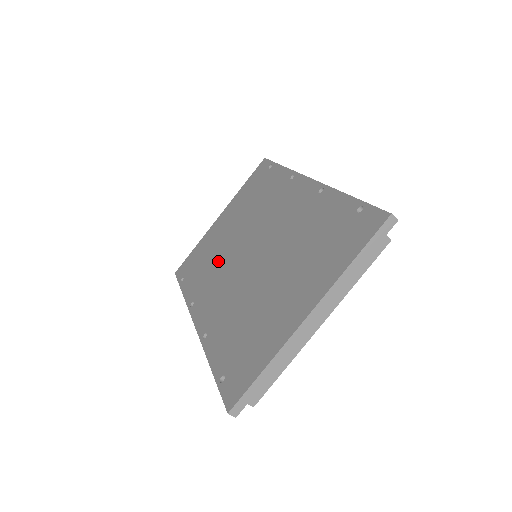
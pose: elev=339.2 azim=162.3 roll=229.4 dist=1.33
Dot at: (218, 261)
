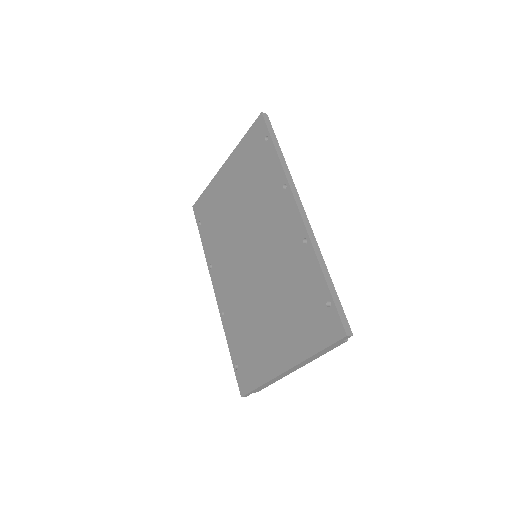
Dot at: (226, 235)
